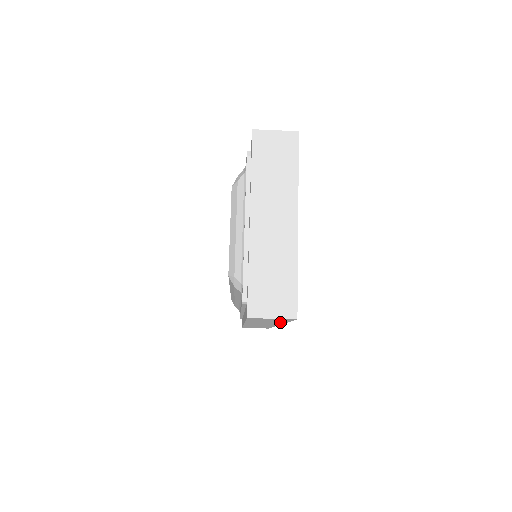
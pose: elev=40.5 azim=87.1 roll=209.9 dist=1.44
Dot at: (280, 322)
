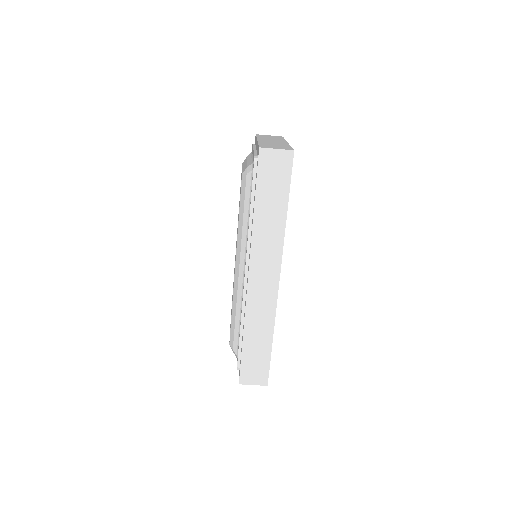
Dot at: (282, 211)
